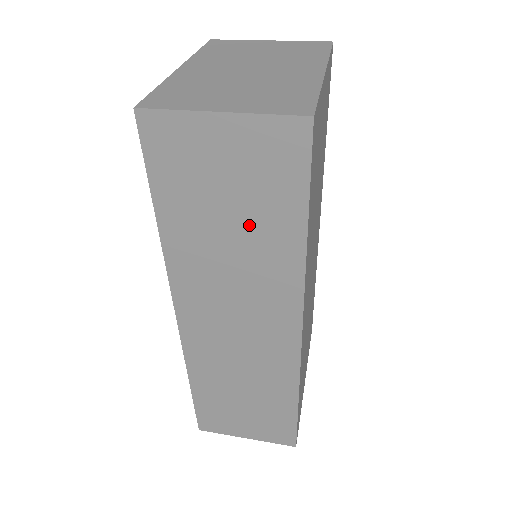
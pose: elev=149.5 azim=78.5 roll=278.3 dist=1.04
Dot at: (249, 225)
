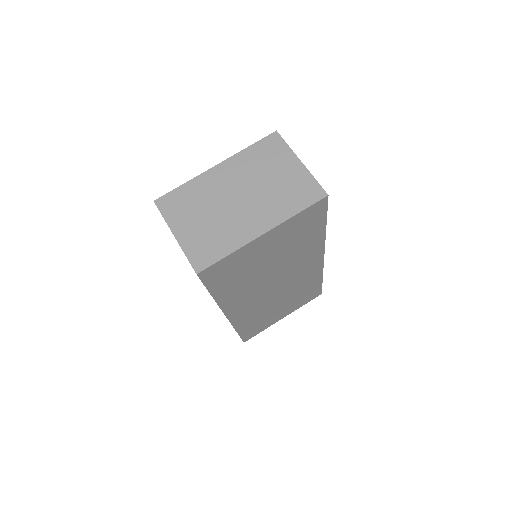
Dot at: occluded
